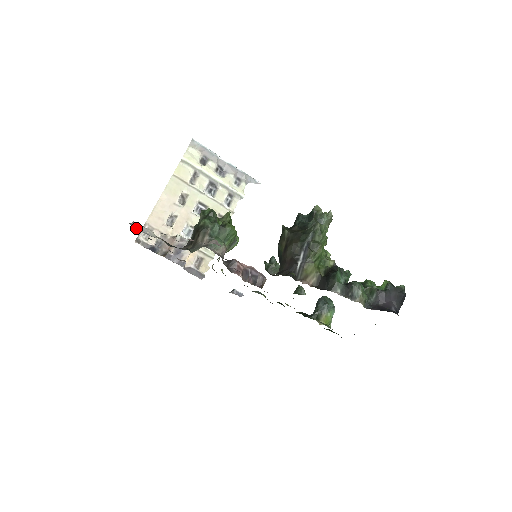
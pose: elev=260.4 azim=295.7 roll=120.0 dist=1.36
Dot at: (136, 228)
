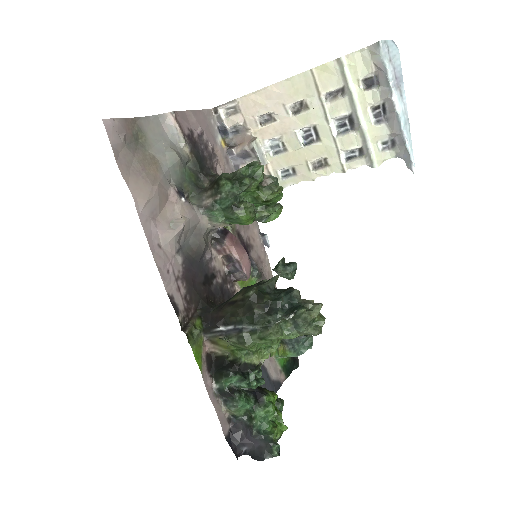
Dot at: (163, 124)
